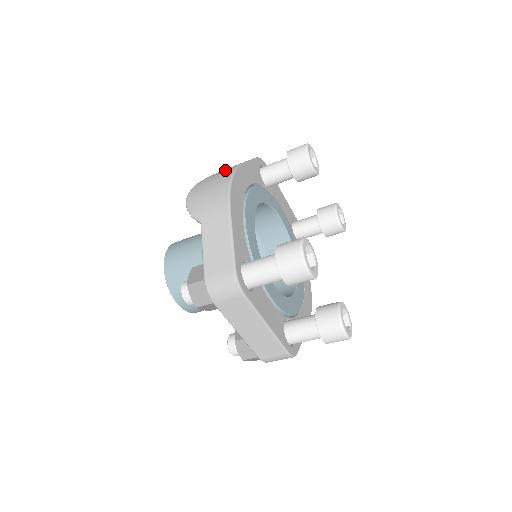
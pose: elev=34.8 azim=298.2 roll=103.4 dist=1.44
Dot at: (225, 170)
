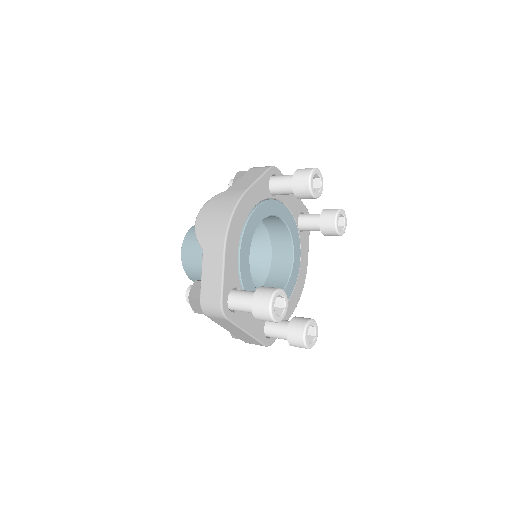
Dot at: (232, 195)
